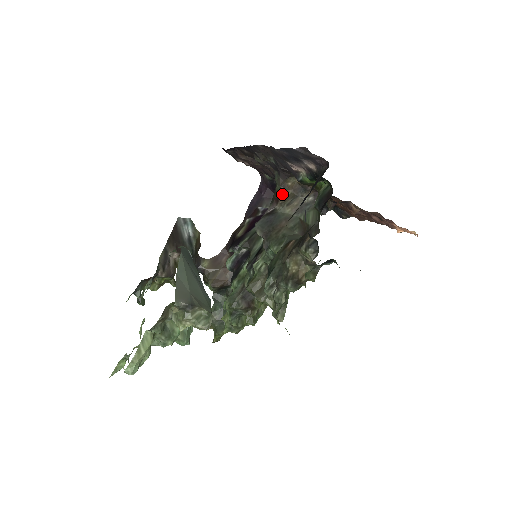
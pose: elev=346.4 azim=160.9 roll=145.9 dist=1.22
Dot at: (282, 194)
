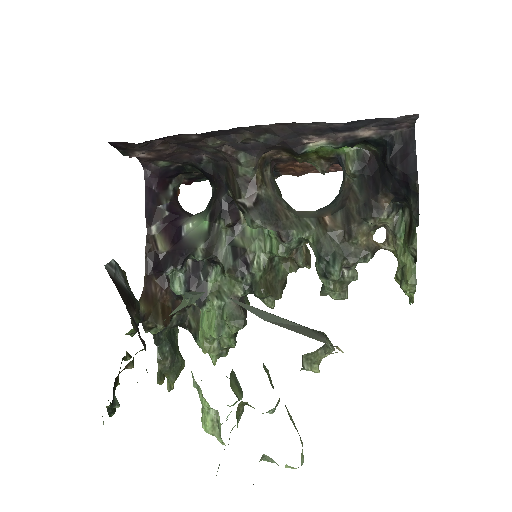
Dot at: (256, 175)
